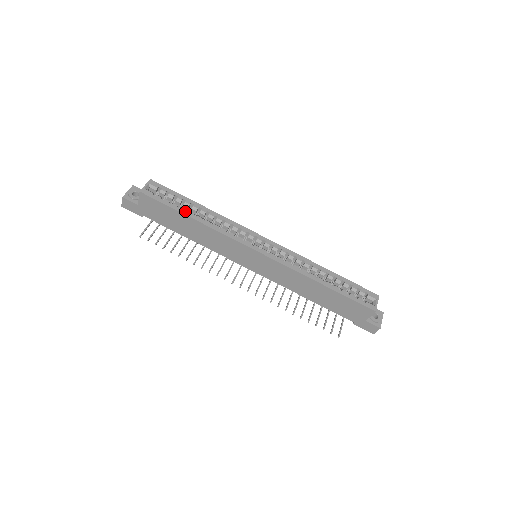
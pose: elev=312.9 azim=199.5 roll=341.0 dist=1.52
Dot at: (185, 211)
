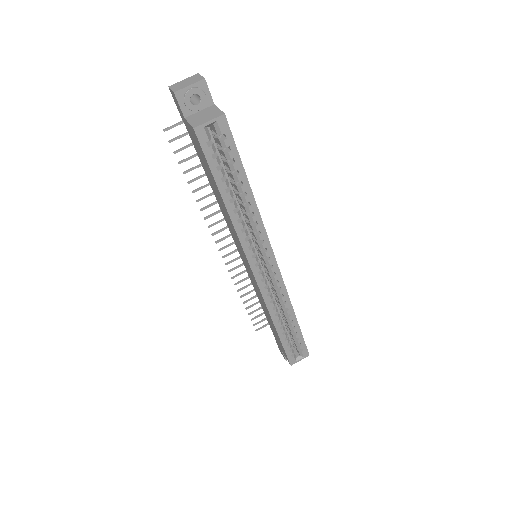
Dot at: occluded
